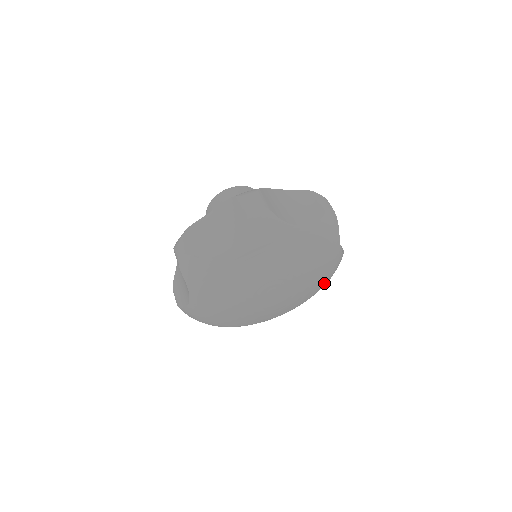
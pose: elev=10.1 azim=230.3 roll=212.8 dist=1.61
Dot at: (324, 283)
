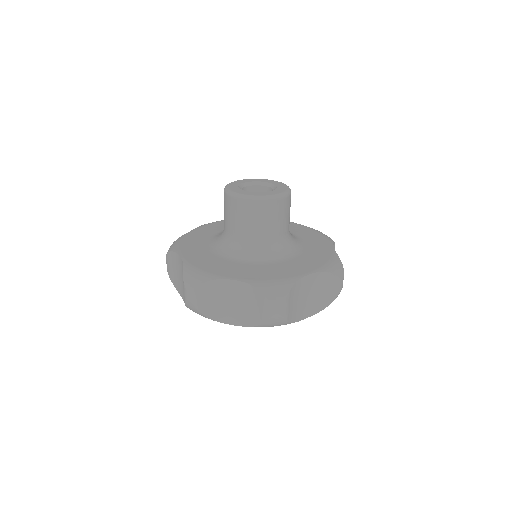
Dot at: occluded
